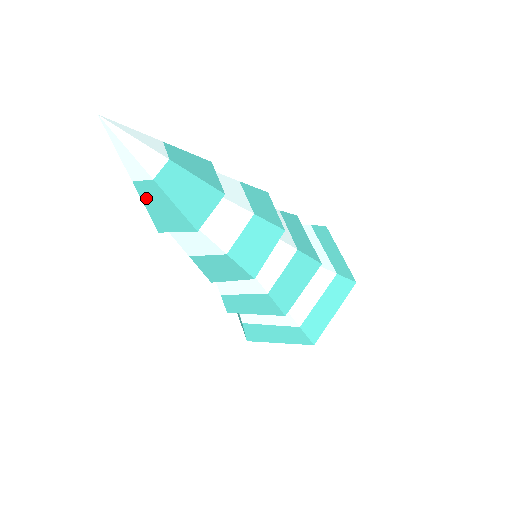
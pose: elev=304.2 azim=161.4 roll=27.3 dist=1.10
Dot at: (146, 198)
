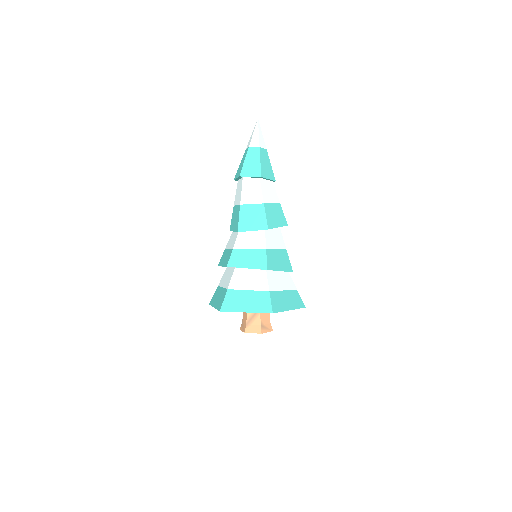
Dot at: (262, 157)
